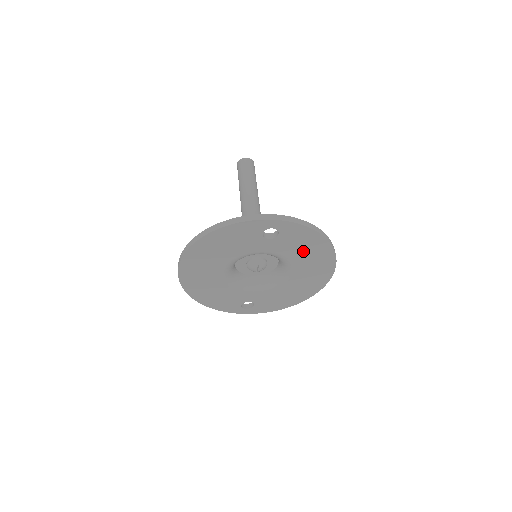
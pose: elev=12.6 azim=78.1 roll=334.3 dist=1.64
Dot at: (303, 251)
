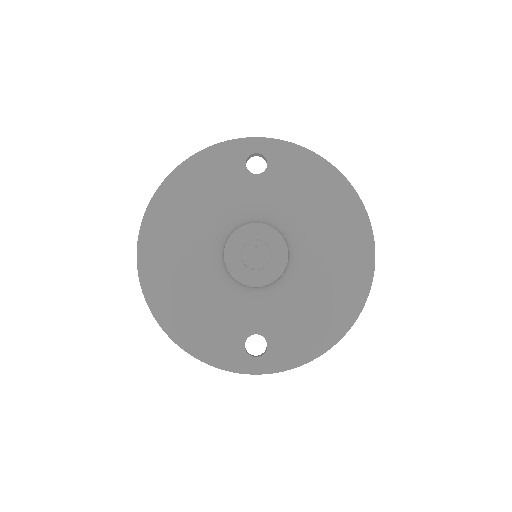
Dot at: (311, 197)
